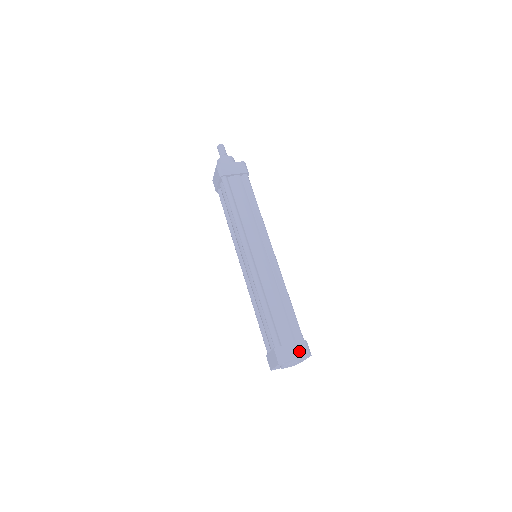
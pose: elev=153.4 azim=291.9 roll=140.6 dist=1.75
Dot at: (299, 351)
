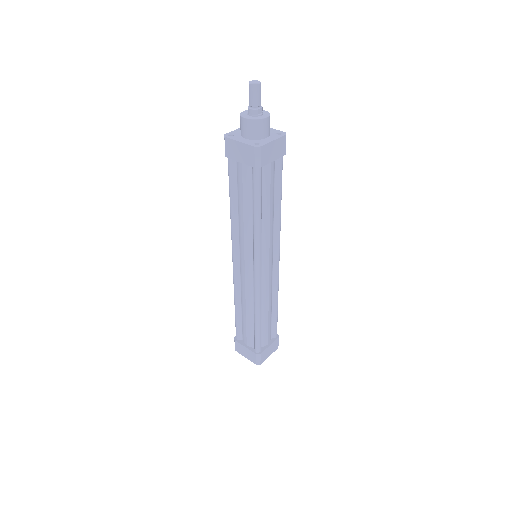
Dot at: (273, 349)
